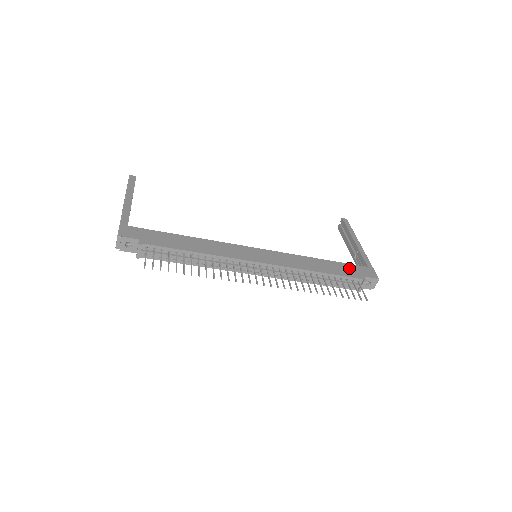
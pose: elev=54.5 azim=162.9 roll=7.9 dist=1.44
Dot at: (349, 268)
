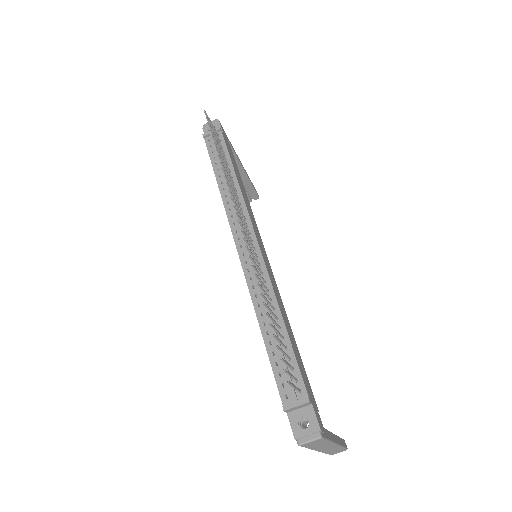
Dot at: (308, 382)
